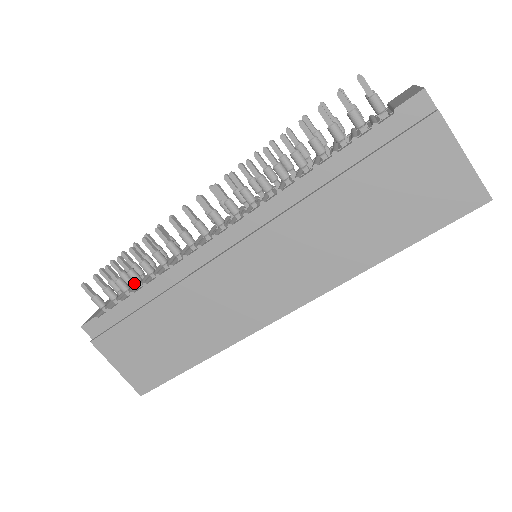
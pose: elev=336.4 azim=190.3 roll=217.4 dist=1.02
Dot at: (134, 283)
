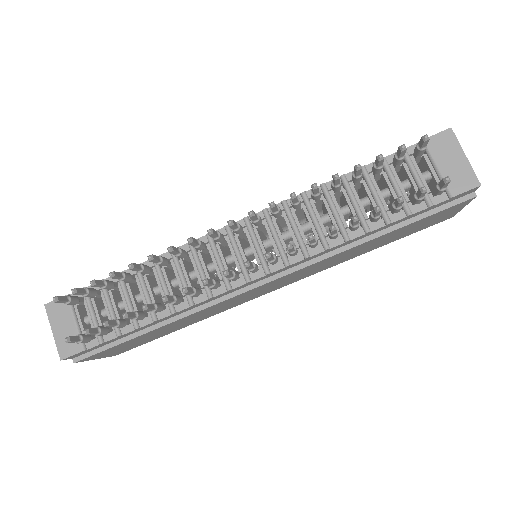
Dot at: (96, 291)
